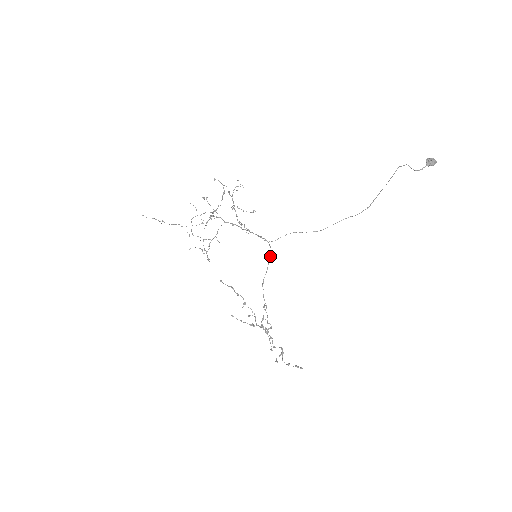
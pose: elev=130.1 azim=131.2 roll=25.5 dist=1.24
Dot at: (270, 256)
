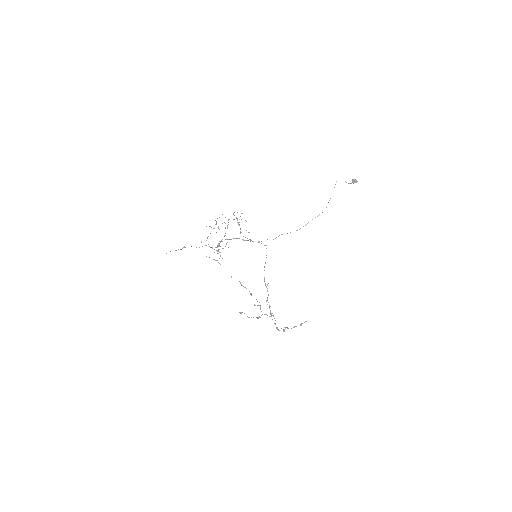
Dot at: occluded
